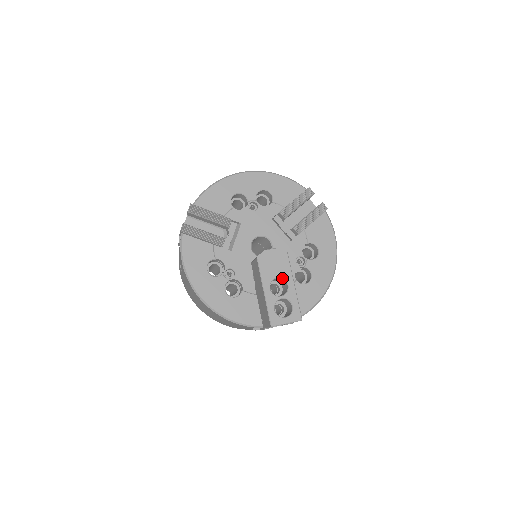
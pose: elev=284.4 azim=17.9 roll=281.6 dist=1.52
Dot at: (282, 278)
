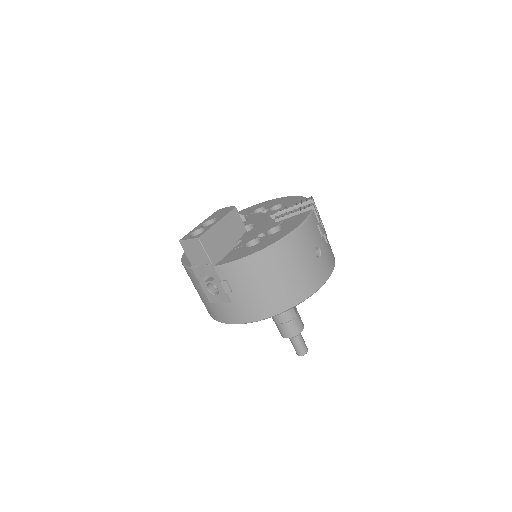
Dot at: (217, 219)
